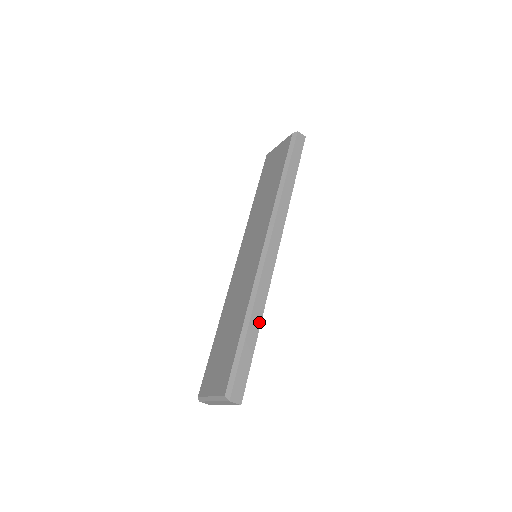
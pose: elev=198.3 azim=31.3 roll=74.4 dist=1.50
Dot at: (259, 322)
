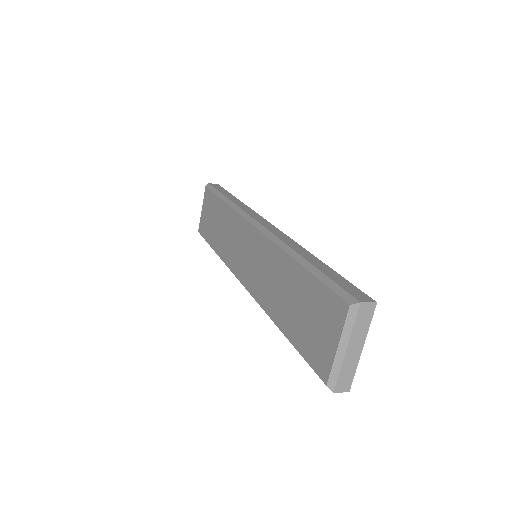
Dot at: (311, 255)
